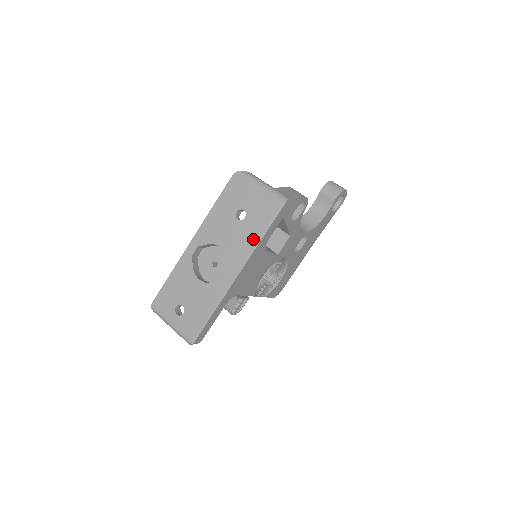
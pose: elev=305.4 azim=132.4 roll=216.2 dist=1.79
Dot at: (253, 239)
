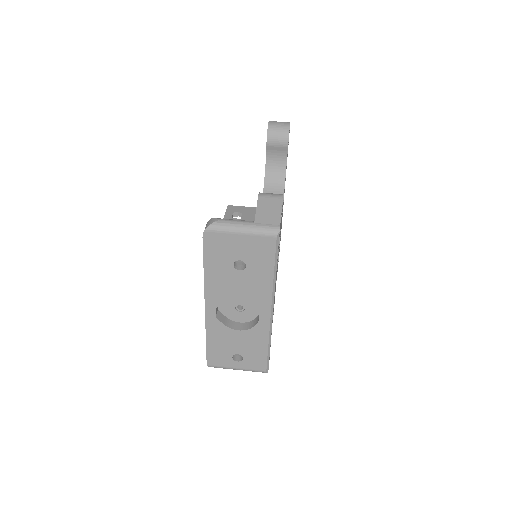
Dot at: (268, 279)
